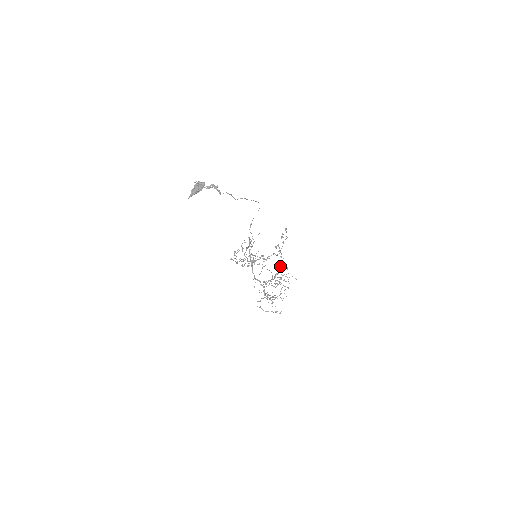
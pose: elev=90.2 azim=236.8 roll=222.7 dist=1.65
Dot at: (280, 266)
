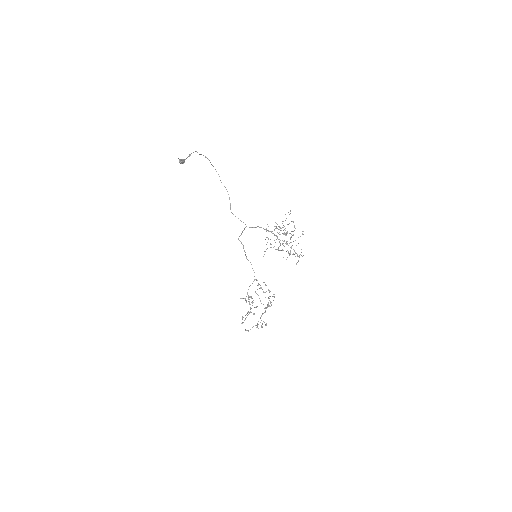
Dot at: (275, 222)
